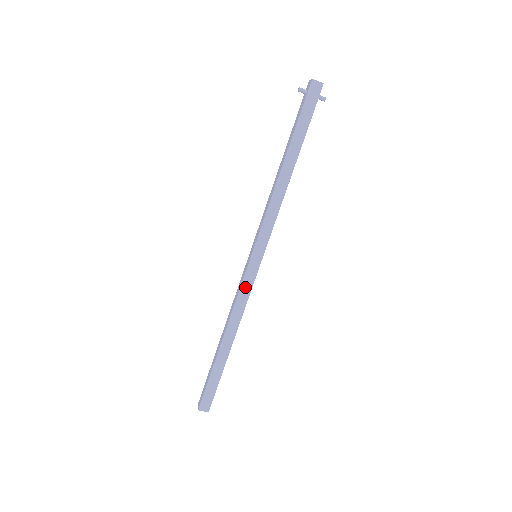
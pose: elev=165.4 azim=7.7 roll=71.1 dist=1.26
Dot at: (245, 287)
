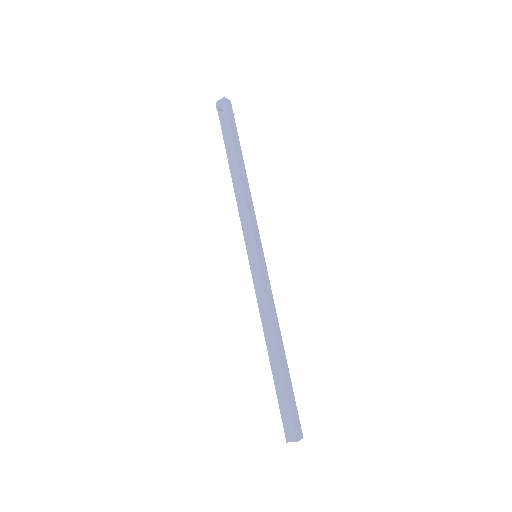
Dot at: (266, 286)
